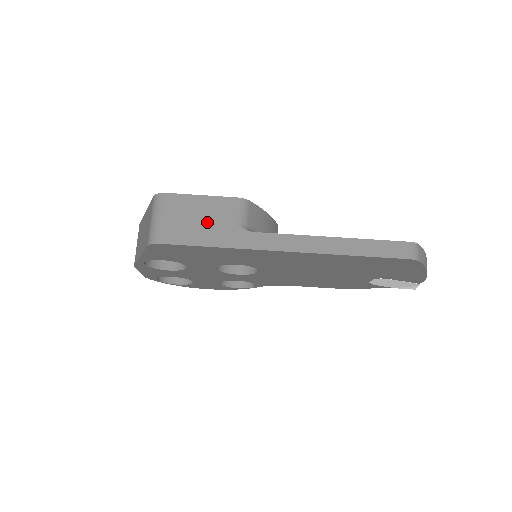
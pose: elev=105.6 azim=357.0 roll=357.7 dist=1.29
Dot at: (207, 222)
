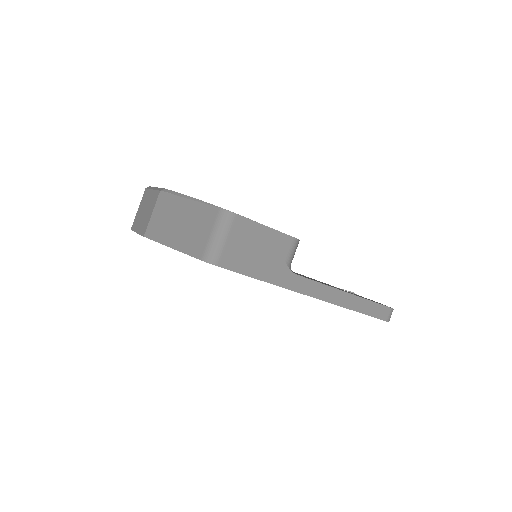
Dot at: (263, 255)
